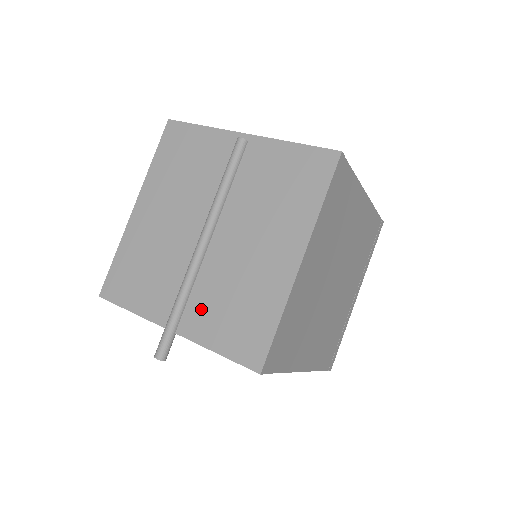
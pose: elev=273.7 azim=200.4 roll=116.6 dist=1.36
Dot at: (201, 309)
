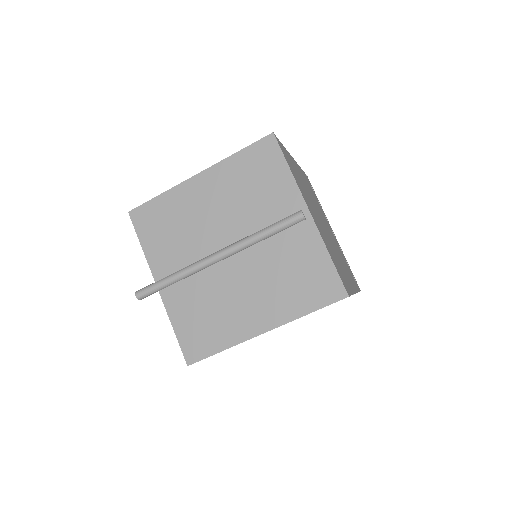
Dot at: (185, 294)
